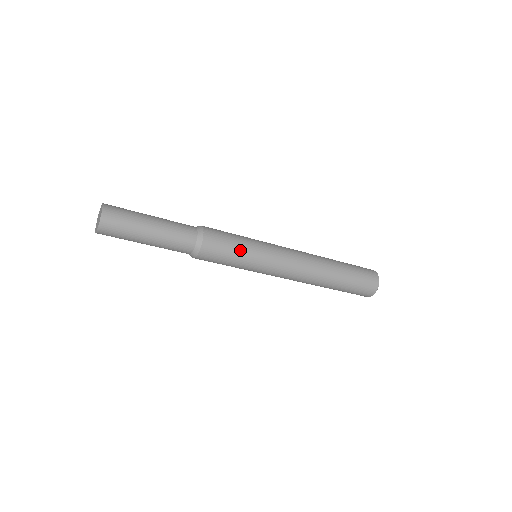
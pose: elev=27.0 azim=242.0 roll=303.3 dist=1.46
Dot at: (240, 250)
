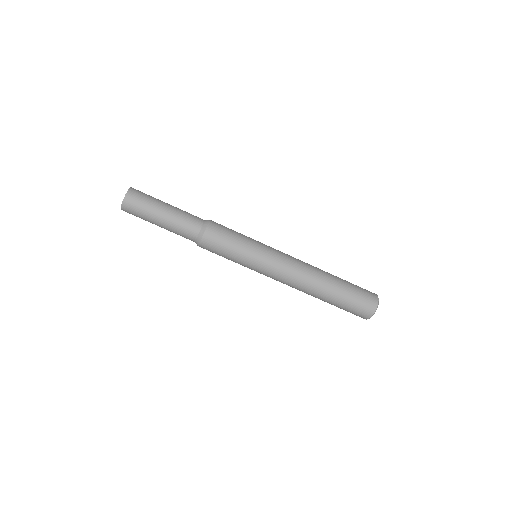
Dot at: (242, 234)
